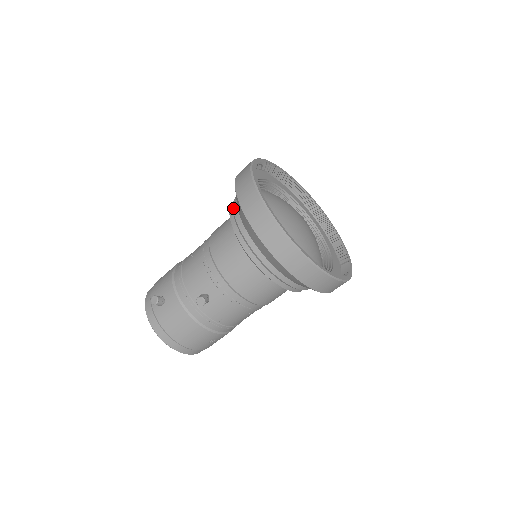
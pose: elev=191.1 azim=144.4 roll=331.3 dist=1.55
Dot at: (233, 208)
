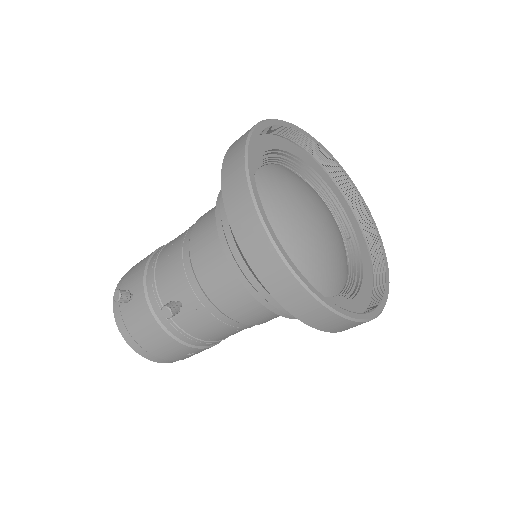
Dot at: occluded
